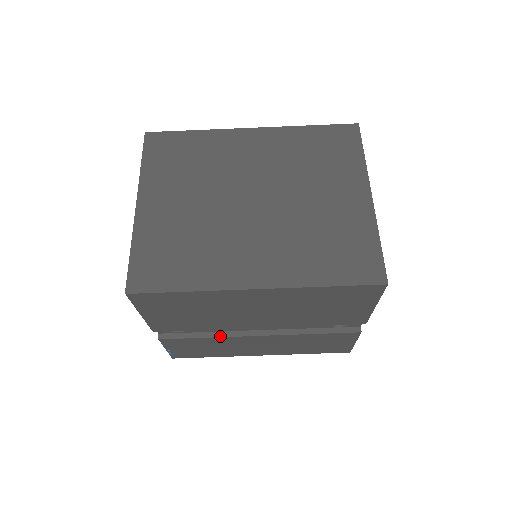
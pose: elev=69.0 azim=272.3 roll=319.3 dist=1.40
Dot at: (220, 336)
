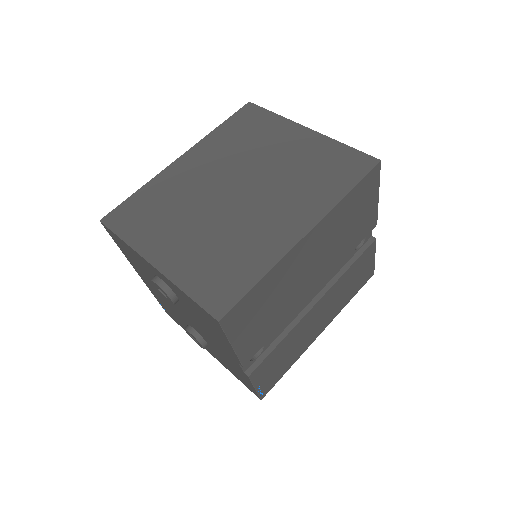
Dot at: (291, 329)
